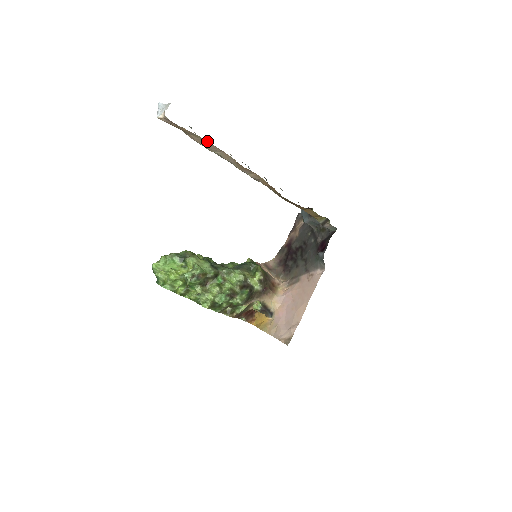
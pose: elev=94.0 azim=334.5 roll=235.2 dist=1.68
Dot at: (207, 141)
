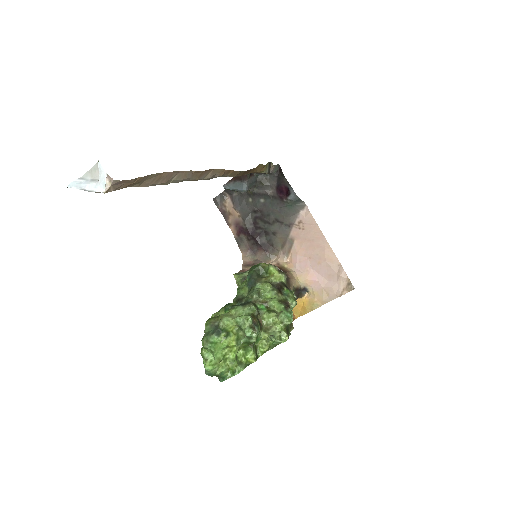
Dot at: (162, 173)
